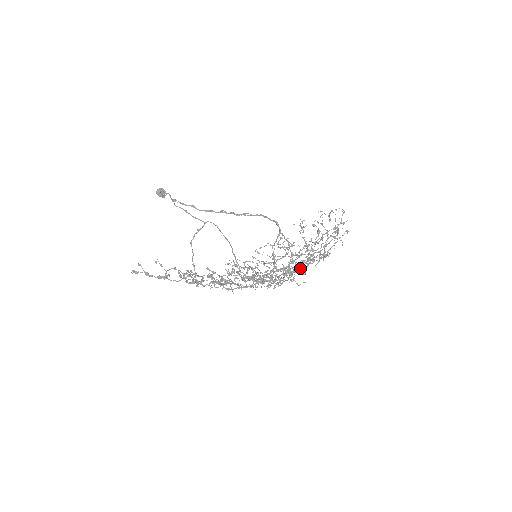
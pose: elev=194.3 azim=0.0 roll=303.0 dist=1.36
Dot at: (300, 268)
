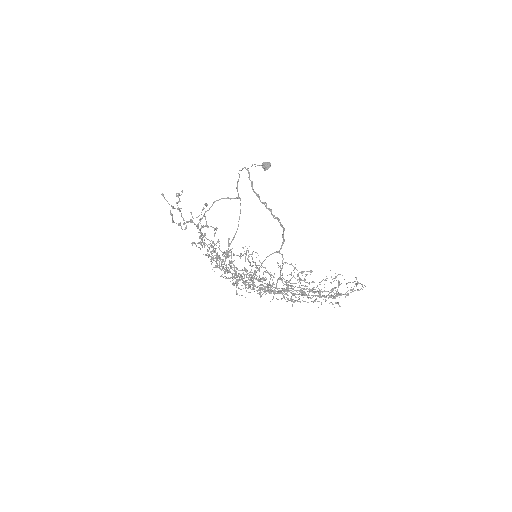
Dot at: (260, 288)
